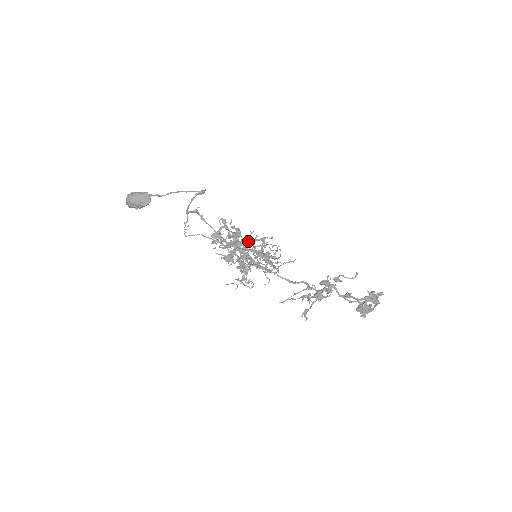
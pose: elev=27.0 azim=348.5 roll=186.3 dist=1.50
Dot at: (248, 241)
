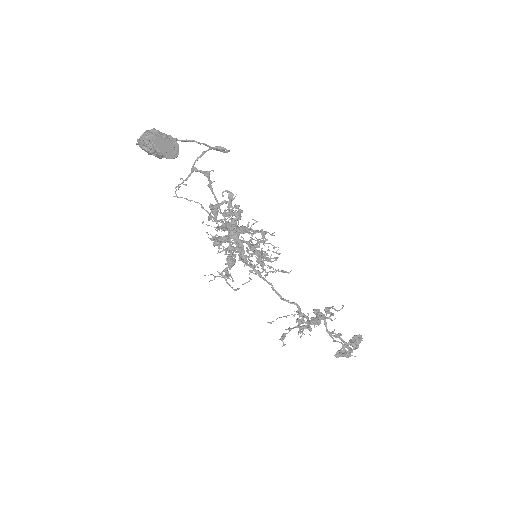
Dot at: (249, 231)
